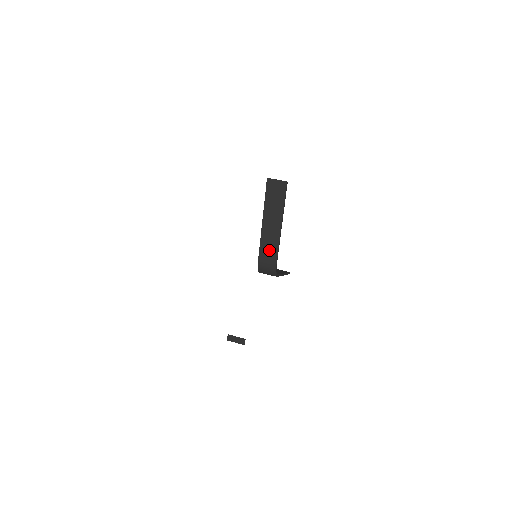
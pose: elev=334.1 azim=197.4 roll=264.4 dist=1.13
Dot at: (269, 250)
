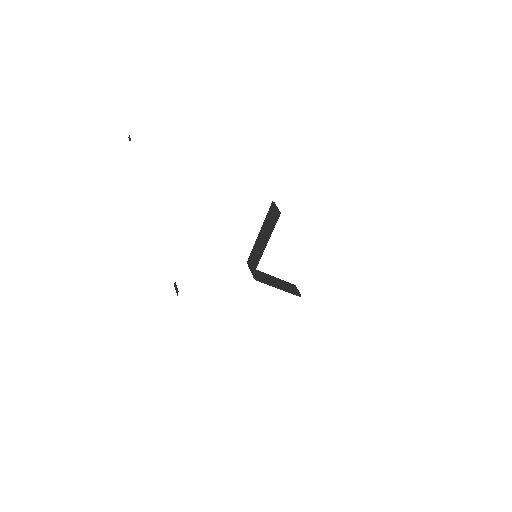
Dot at: (255, 256)
